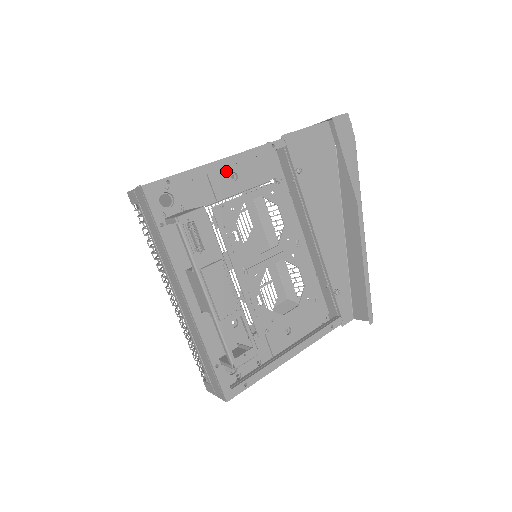
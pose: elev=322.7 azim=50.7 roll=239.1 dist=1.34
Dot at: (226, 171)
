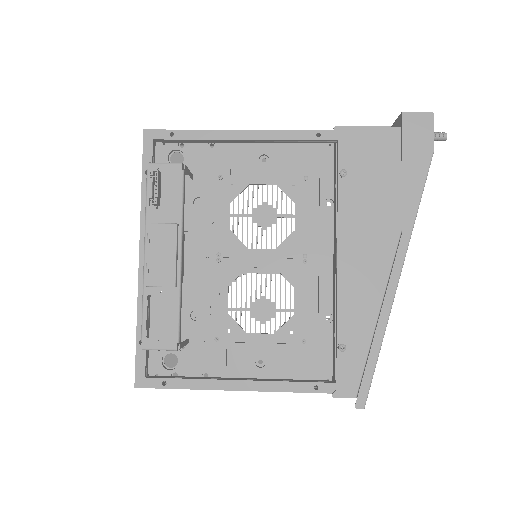
Dot at: (256, 150)
